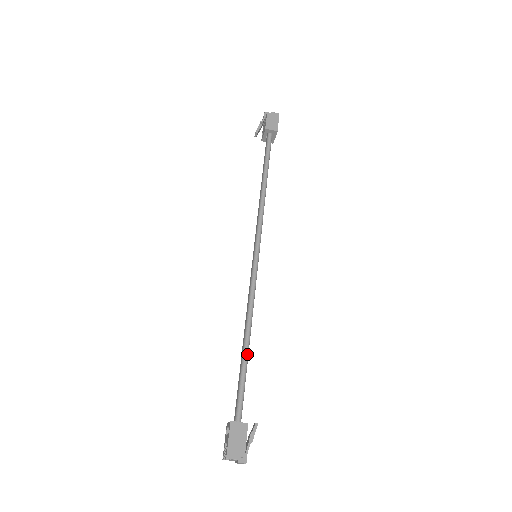
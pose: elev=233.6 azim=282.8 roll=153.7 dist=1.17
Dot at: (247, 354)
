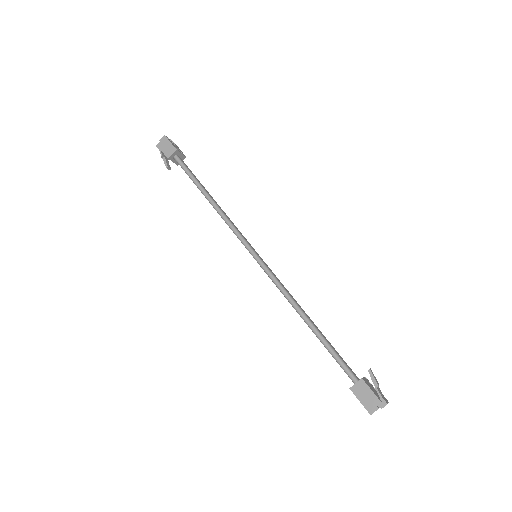
Dot at: (317, 332)
